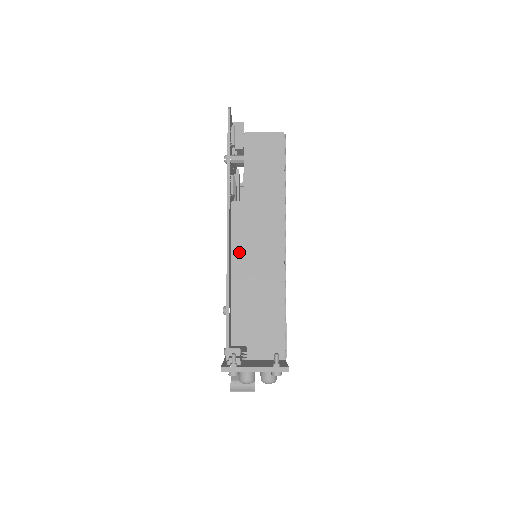
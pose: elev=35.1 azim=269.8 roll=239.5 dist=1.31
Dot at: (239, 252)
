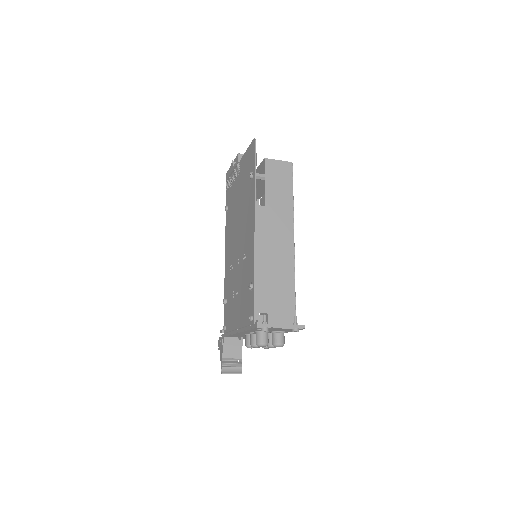
Dot at: (262, 243)
